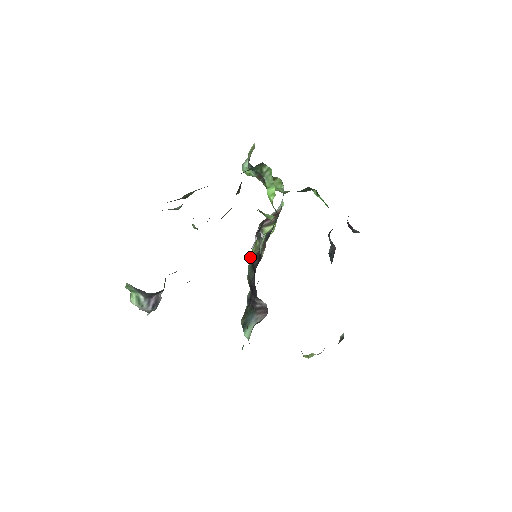
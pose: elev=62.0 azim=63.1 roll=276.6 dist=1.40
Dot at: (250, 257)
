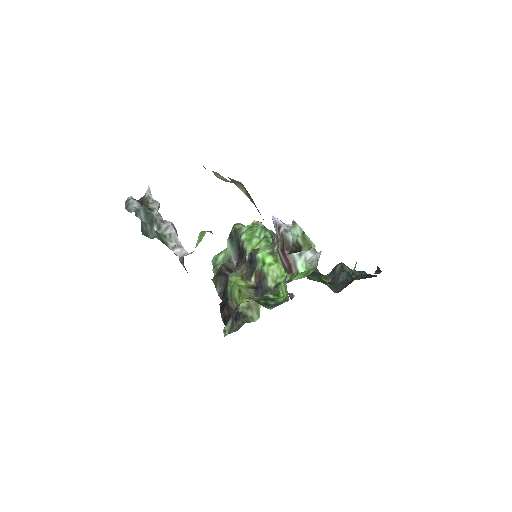
Dot at: (233, 288)
